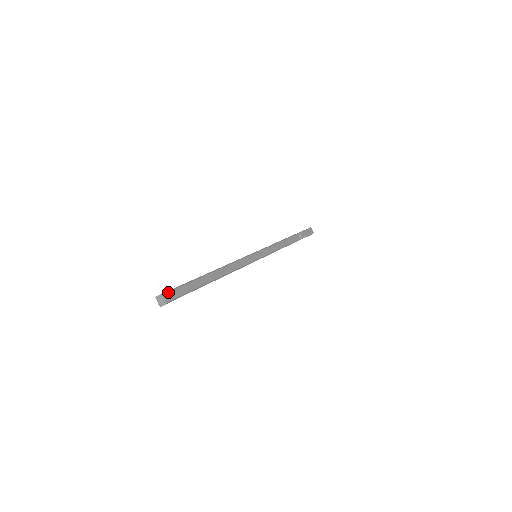
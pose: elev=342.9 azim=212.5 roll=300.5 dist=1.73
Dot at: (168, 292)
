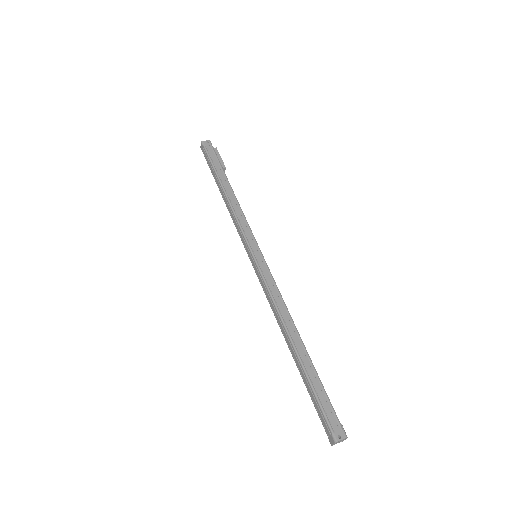
Dot at: (342, 426)
